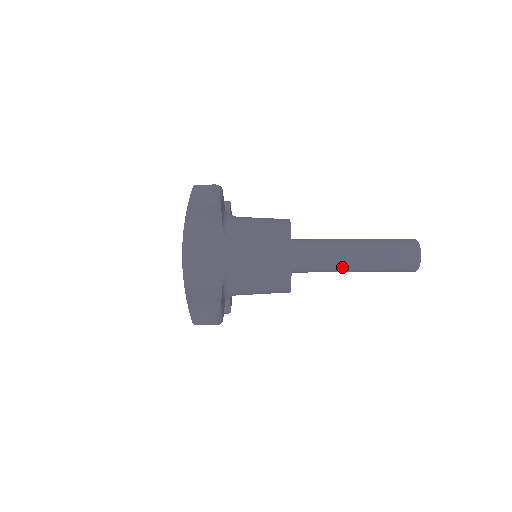
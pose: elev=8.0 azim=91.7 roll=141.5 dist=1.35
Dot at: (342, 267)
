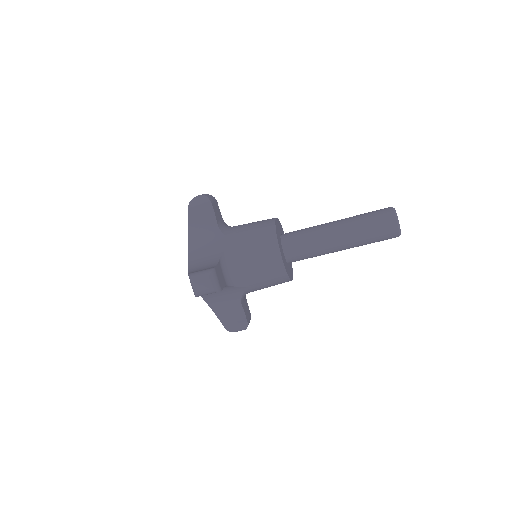
Dot at: (328, 241)
